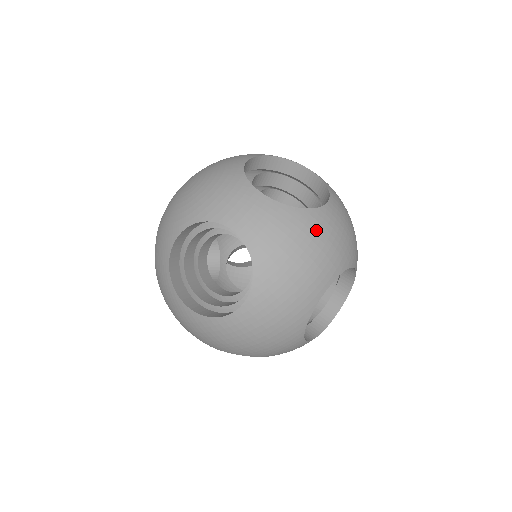
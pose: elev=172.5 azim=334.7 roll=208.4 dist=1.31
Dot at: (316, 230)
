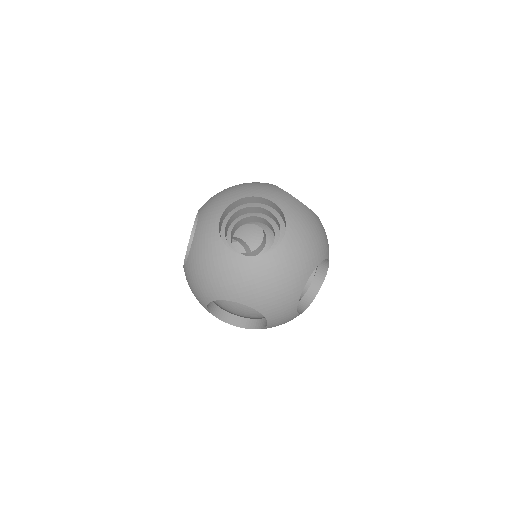
Dot at: (318, 223)
